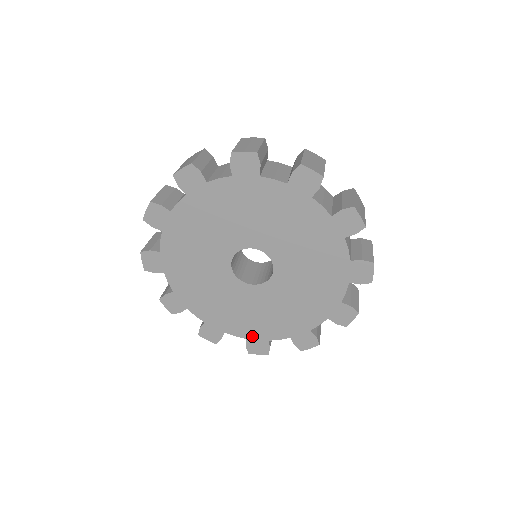
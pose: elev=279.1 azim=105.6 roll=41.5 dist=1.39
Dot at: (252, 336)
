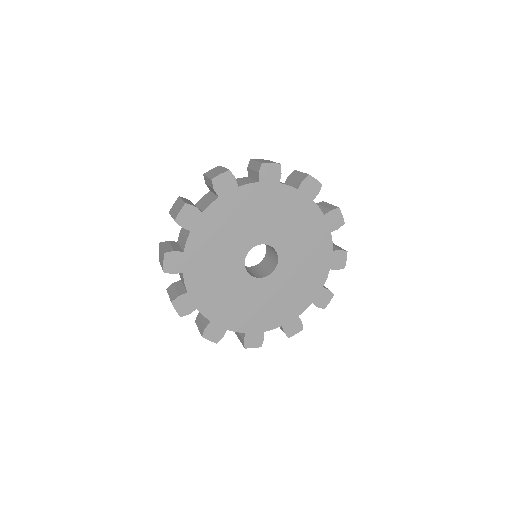
Dot at: (313, 297)
